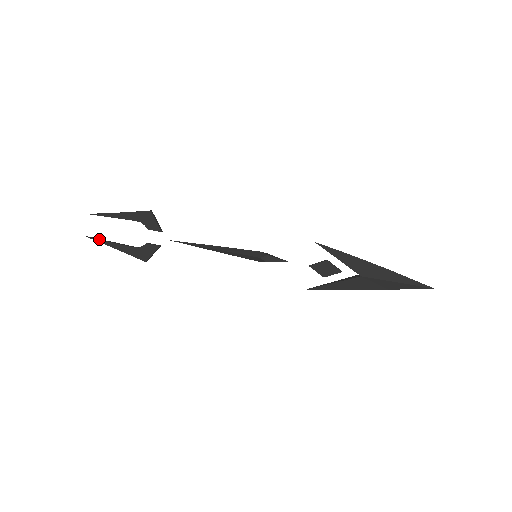
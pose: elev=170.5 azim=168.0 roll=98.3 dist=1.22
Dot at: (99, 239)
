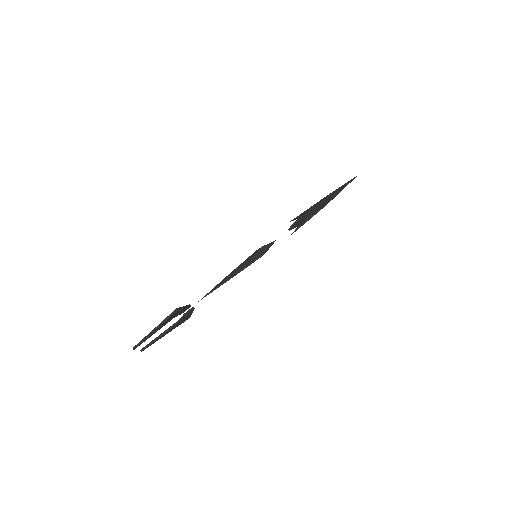
Dot at: (151, 344)
